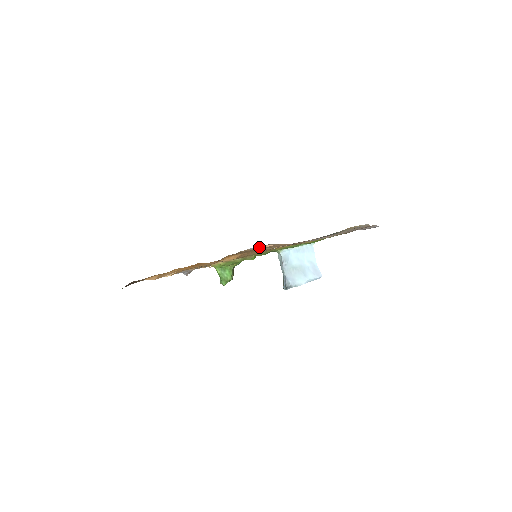
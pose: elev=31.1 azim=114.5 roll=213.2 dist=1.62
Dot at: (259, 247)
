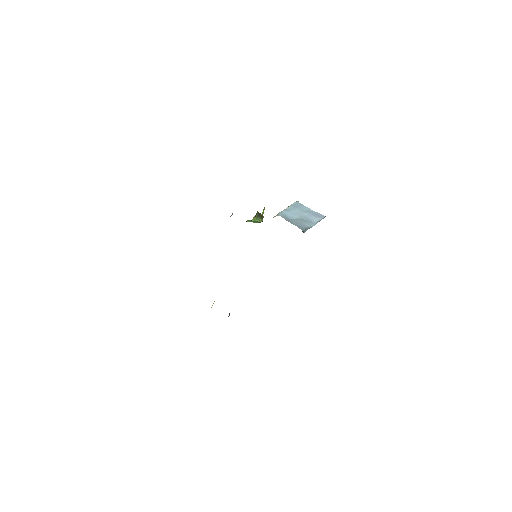
Dot at: occluded
